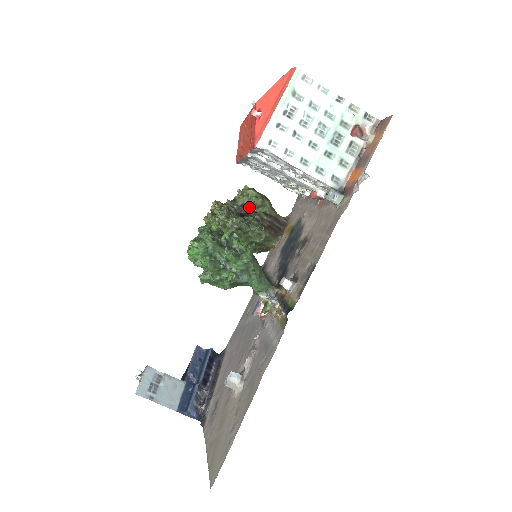
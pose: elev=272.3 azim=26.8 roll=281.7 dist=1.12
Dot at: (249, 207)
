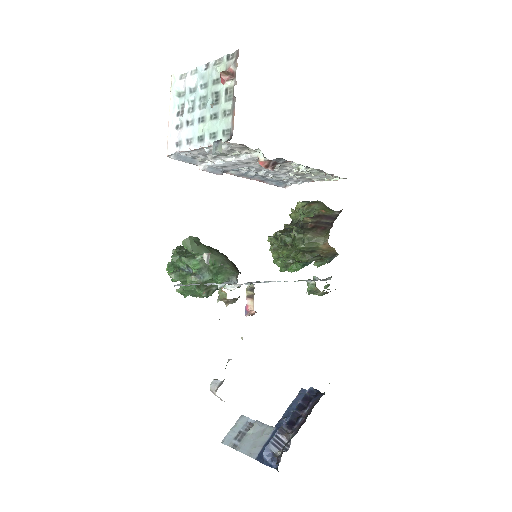
Dot at: (301, 220)
